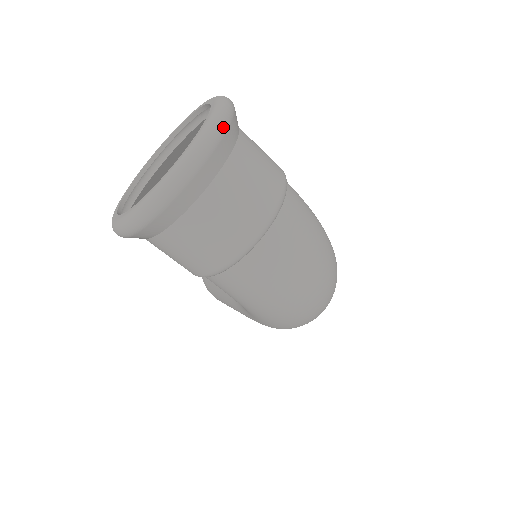
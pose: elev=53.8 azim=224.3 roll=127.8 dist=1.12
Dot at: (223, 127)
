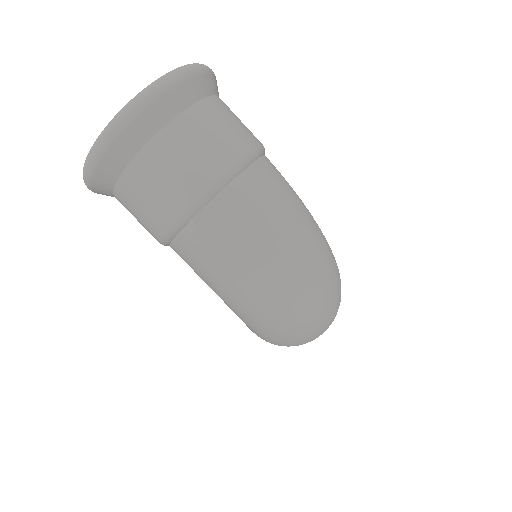
Dot at: (179, 78)
